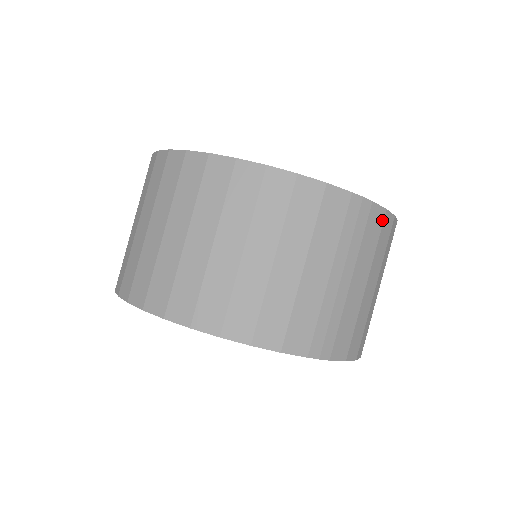
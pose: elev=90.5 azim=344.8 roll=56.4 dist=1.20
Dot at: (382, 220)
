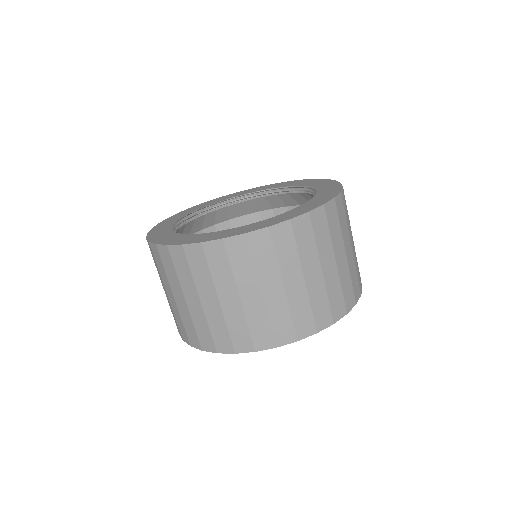
Dot at: occluded
